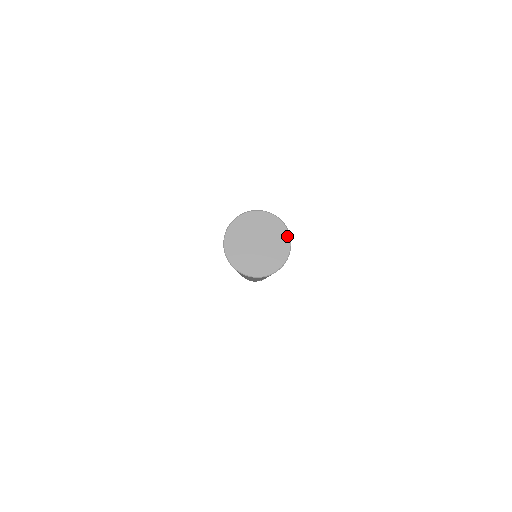
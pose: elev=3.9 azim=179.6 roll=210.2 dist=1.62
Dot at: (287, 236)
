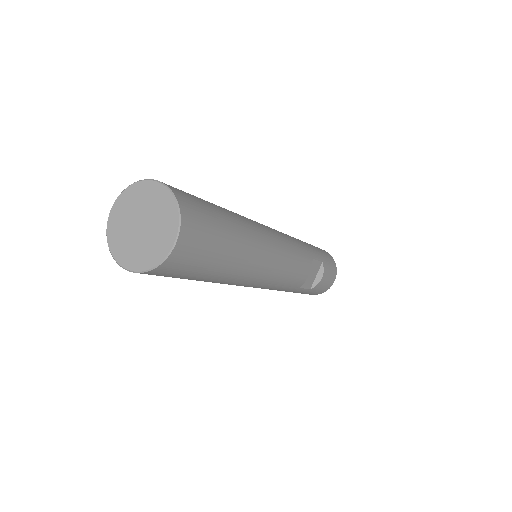
Dot at: (165, 191)
